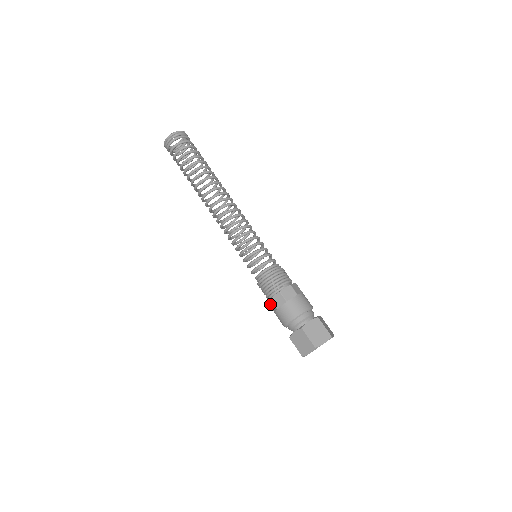
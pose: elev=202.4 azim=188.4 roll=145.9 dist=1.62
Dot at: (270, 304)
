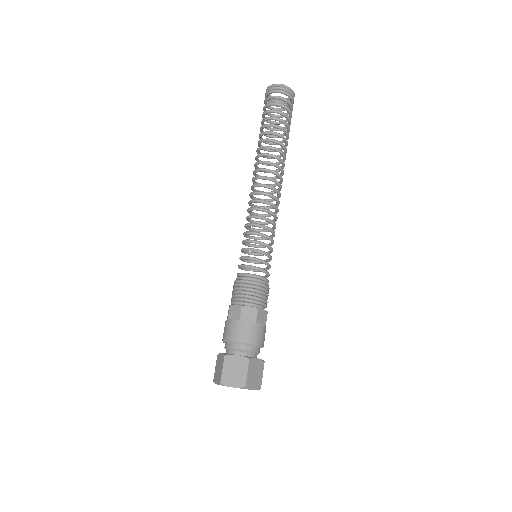
Dot at: (234, 308)
